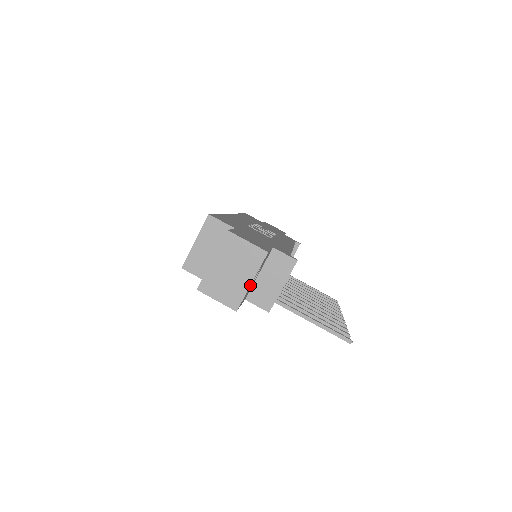
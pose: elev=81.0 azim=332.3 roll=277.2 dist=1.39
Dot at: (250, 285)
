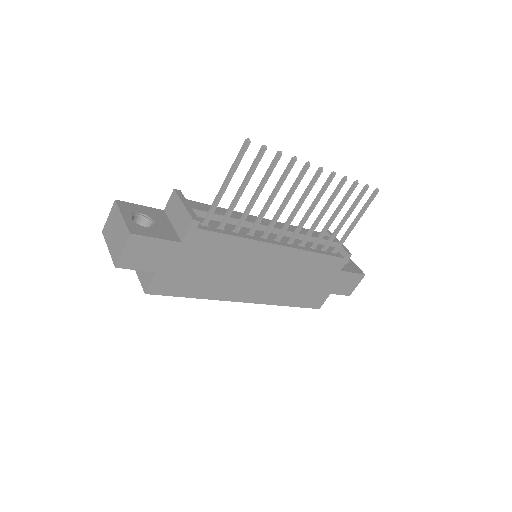
Dot at: (123, 218)
